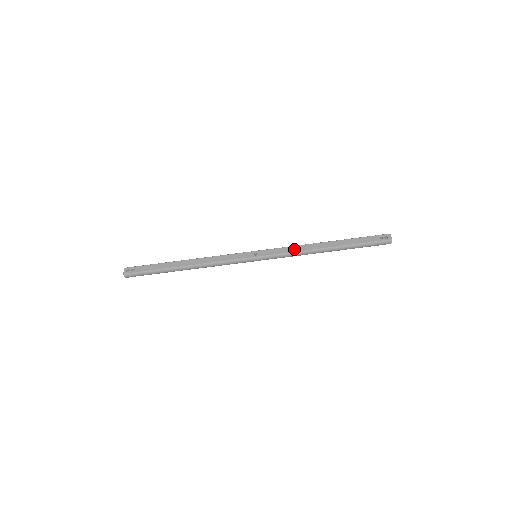
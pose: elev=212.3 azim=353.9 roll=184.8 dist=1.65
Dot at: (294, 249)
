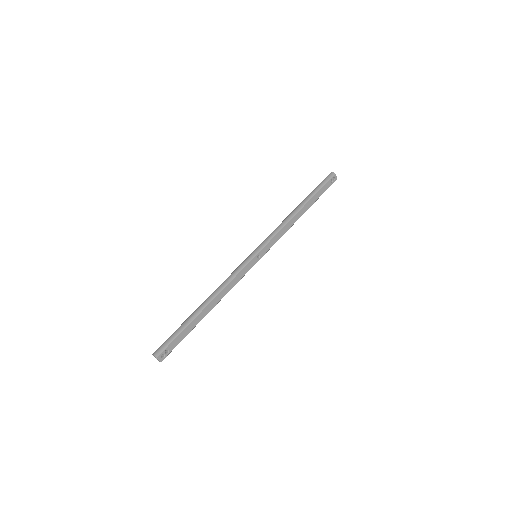
Dot at: (283, 232)
